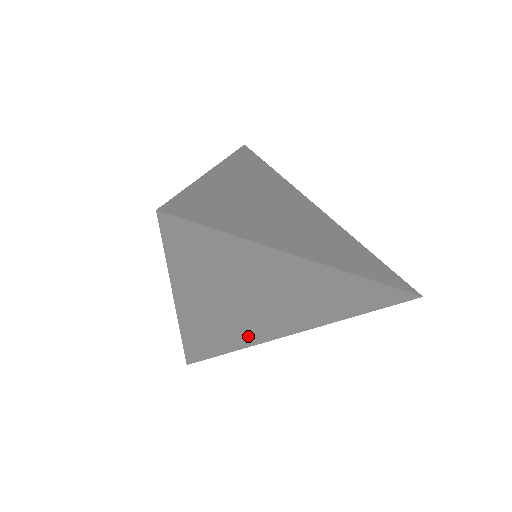
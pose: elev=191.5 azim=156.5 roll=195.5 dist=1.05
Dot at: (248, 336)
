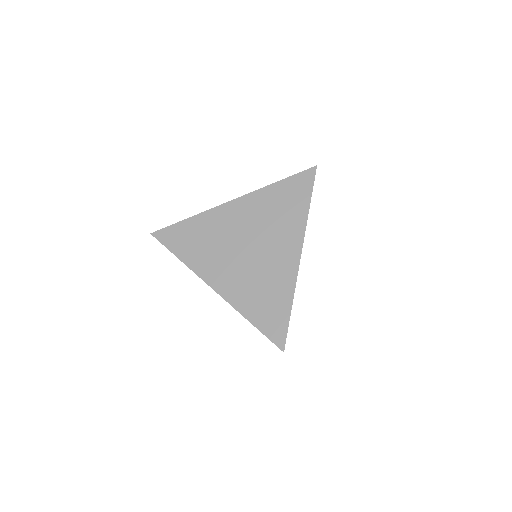
Dot at: (279, 282)
